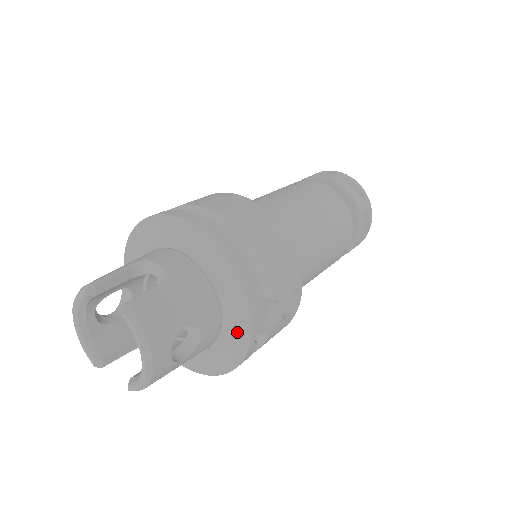
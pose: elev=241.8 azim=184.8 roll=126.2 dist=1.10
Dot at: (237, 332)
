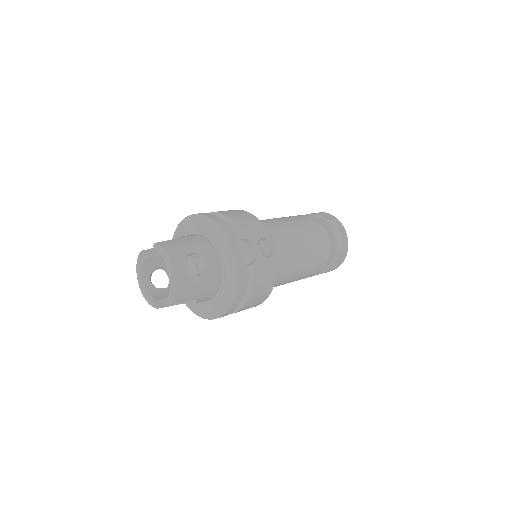
Dot at: (227, 258)
